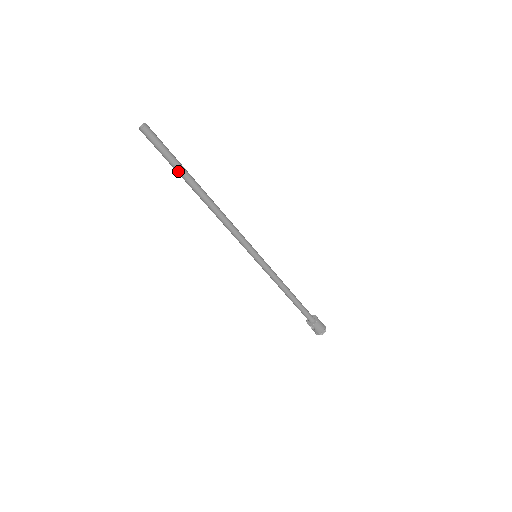
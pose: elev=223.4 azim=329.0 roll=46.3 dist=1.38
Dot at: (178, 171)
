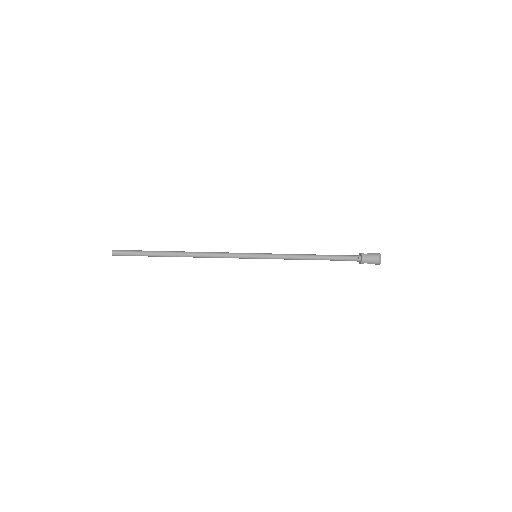
Dot at: (152, 256)
